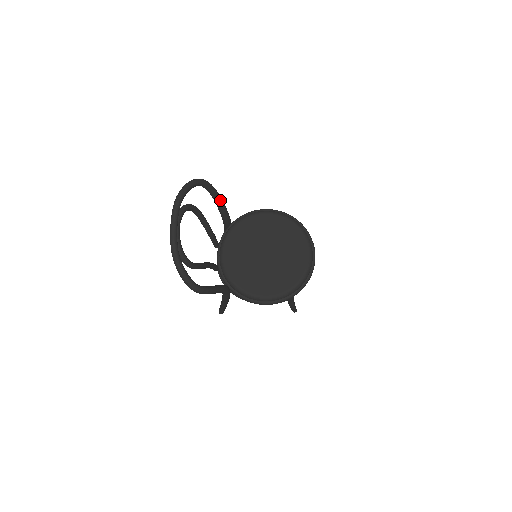
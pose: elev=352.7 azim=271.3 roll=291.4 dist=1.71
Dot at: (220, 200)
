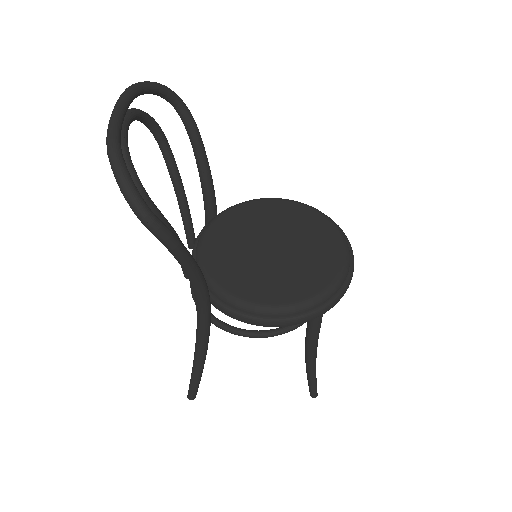
Dot at: (202, 149)
